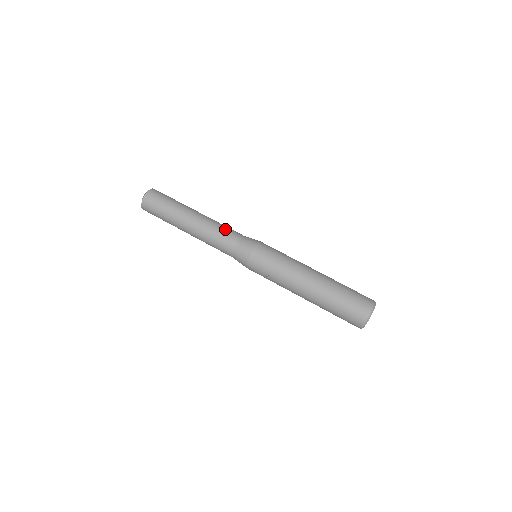
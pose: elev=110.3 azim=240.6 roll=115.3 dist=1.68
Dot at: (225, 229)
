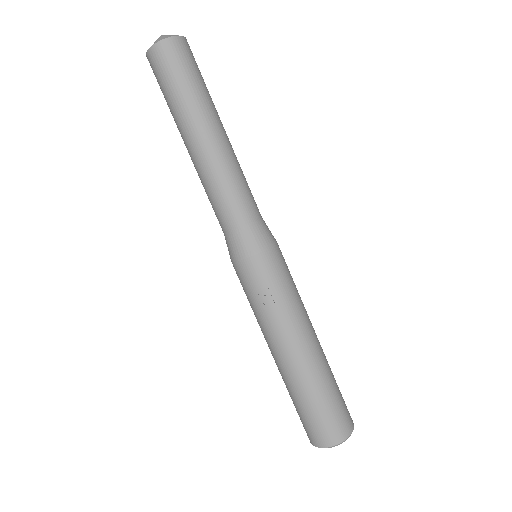
Dot at: occluded
